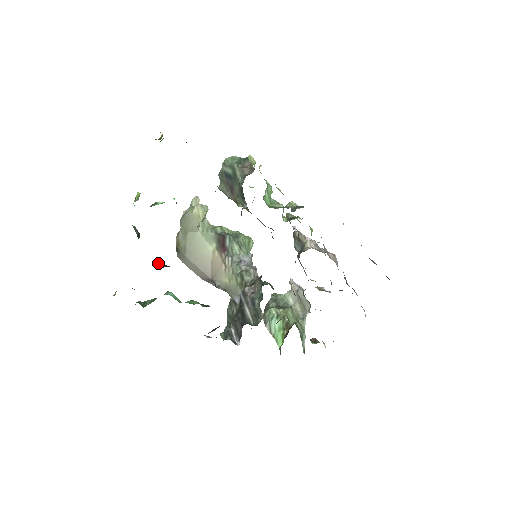
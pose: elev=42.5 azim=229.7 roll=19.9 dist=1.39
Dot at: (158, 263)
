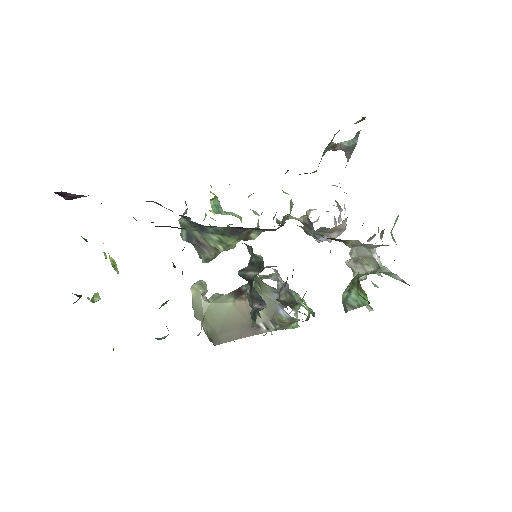
Dot at: occluded
